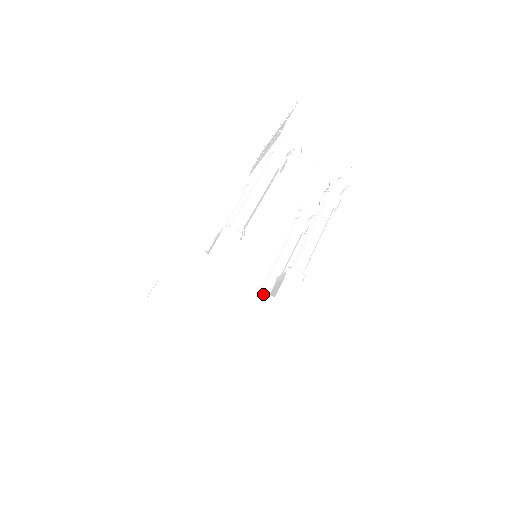
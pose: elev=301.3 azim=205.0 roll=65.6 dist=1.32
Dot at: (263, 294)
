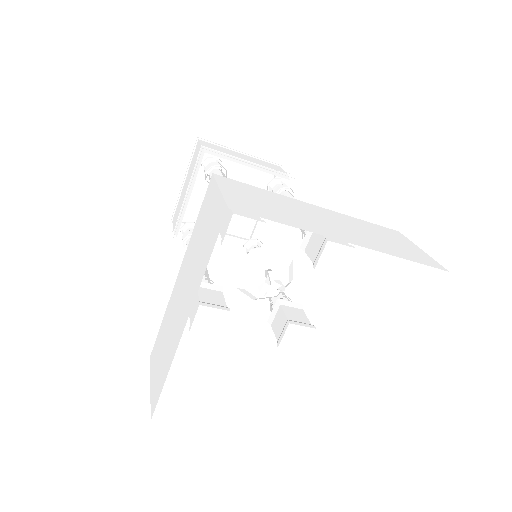
Dot at: (326, 210)
